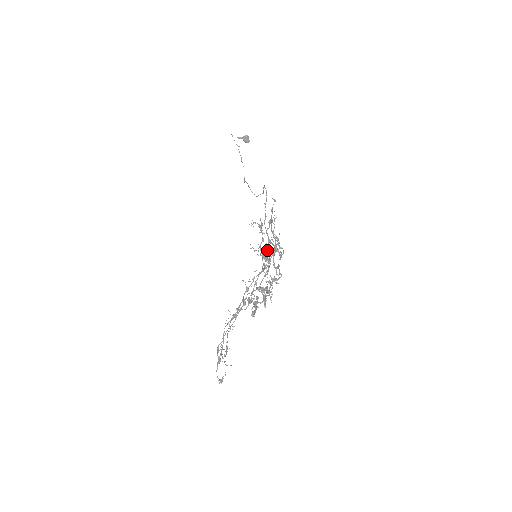
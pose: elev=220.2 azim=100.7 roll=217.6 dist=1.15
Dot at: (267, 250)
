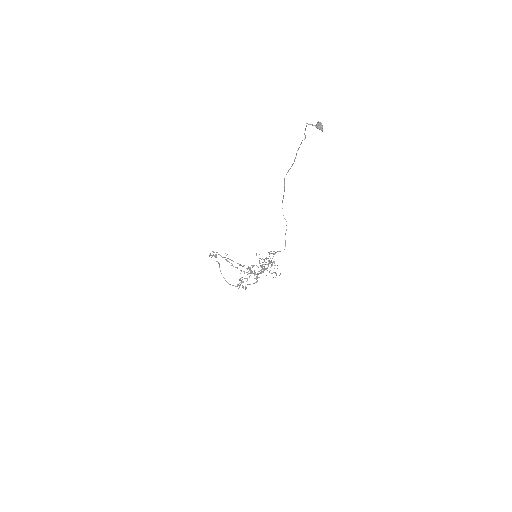
Dot at: occluded
